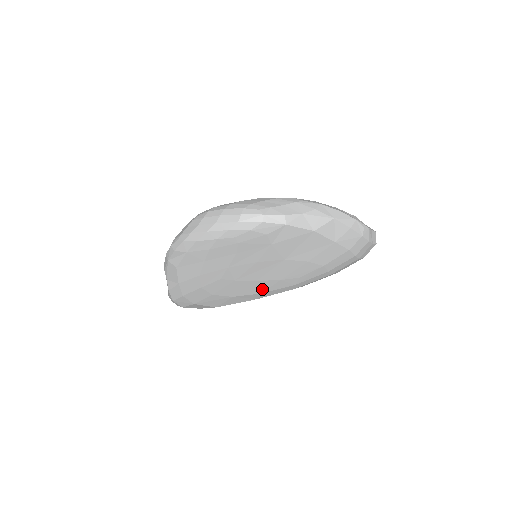
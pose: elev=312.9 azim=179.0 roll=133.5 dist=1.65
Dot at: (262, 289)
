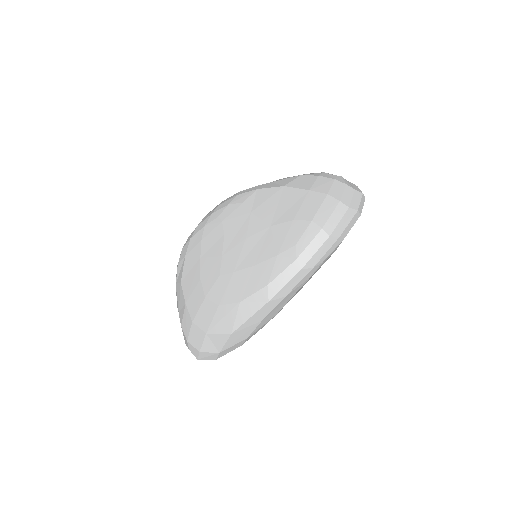
Dot at: (265, 278)
